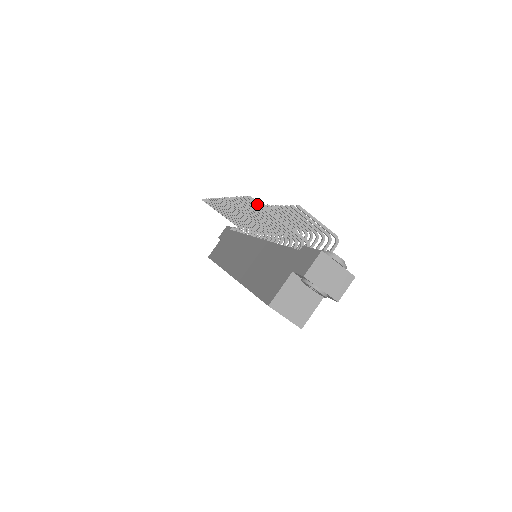
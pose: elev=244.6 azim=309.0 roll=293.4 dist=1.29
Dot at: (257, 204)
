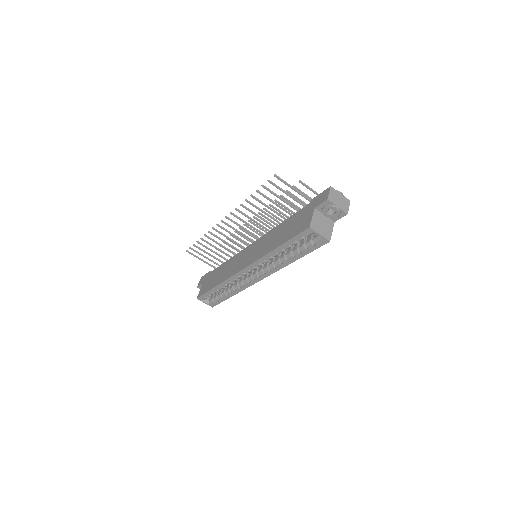
Dot at: (280, 179)
